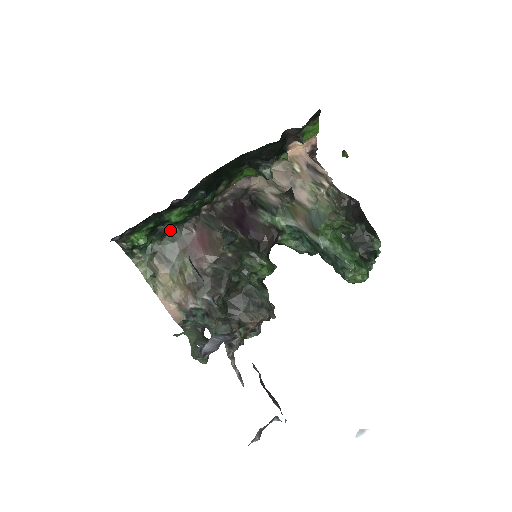
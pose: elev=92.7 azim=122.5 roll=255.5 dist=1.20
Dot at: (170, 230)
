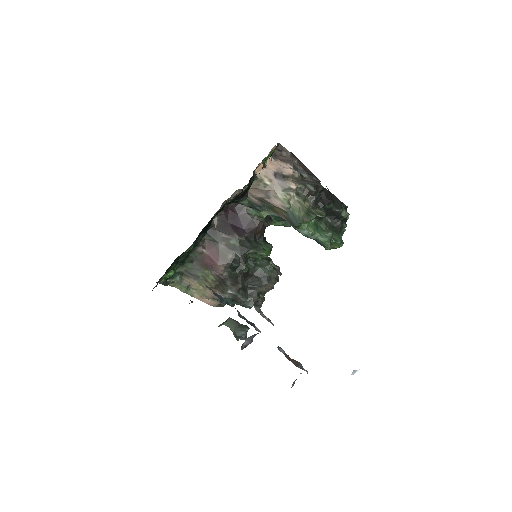
Dot at: (187, 258)
